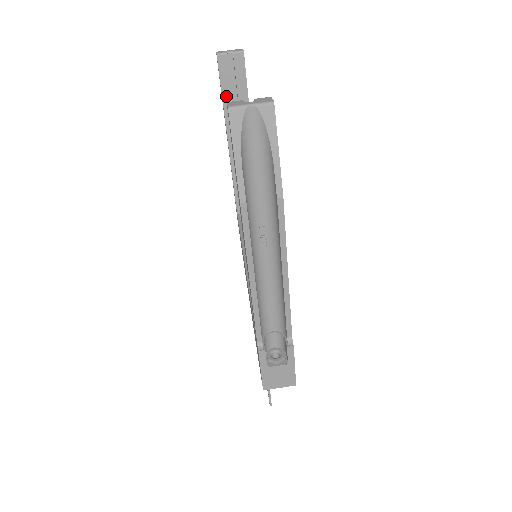
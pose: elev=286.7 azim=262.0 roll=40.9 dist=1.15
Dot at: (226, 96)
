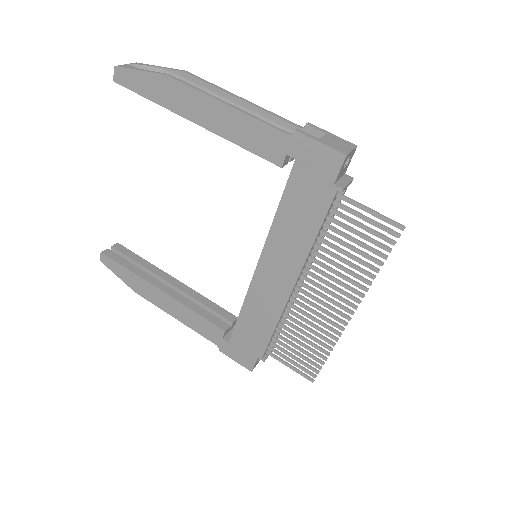
Dot at: (130, 268)
